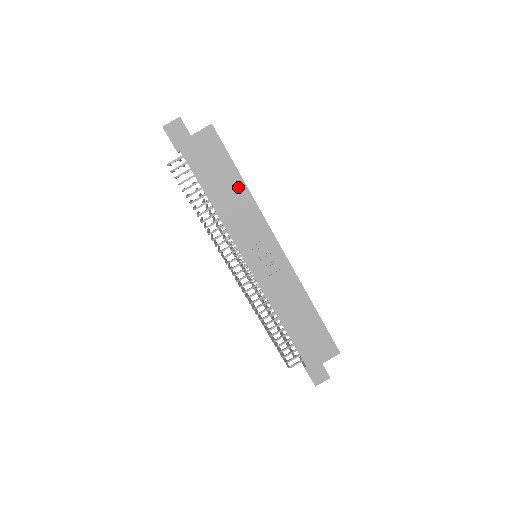
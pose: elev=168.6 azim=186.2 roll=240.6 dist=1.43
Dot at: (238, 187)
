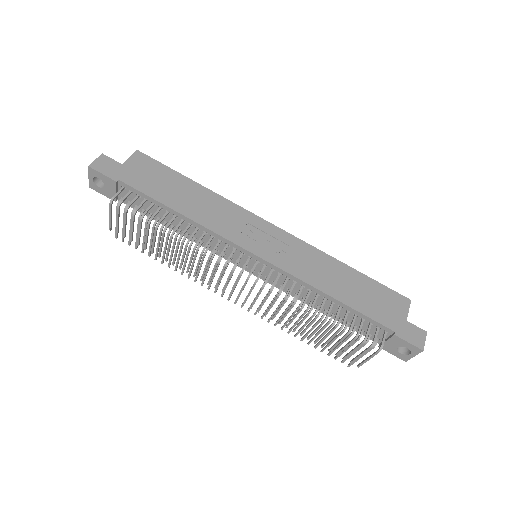
Dot at: (196, 190)
